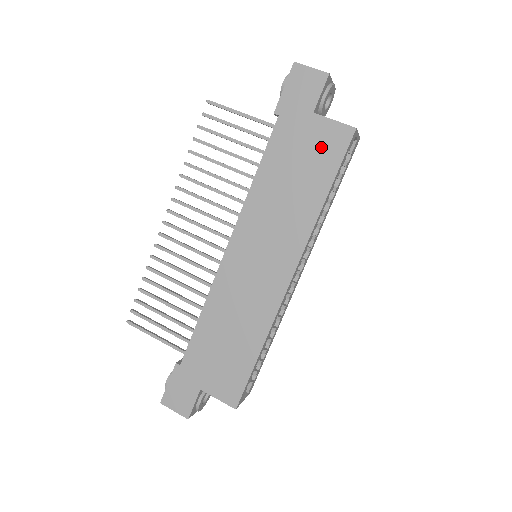
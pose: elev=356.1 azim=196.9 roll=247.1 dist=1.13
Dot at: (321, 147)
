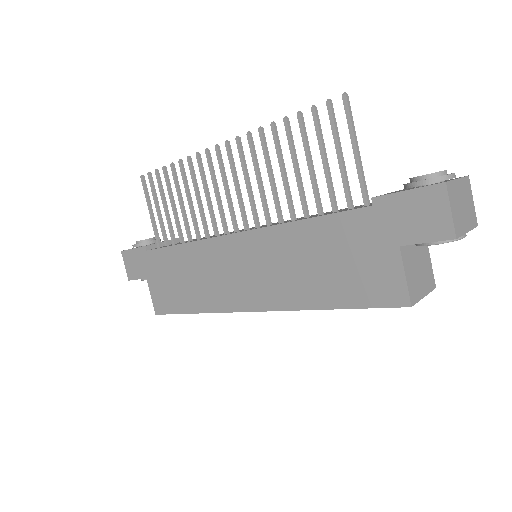
Dot at: (369, 277)
